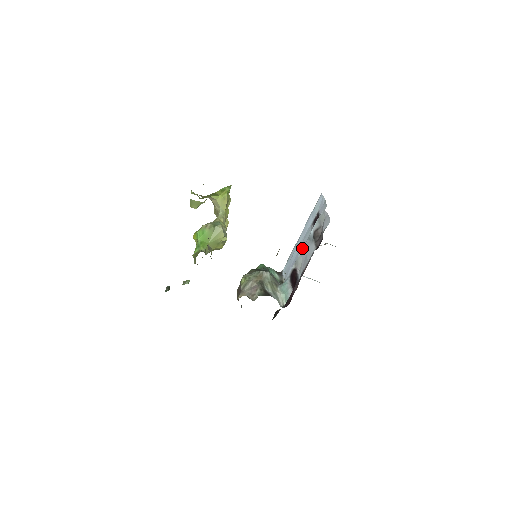
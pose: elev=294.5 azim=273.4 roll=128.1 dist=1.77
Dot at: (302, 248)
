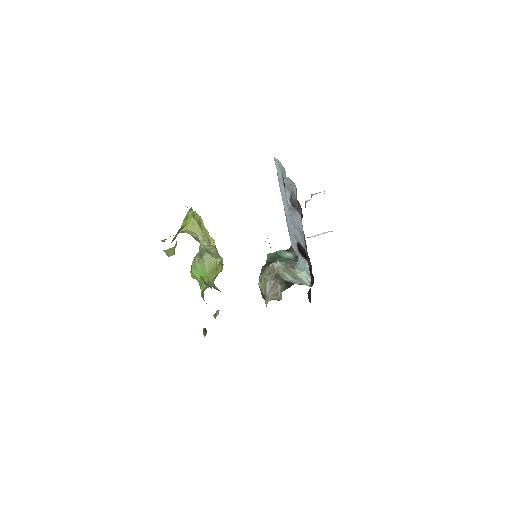
Dot at: (291, 221)
